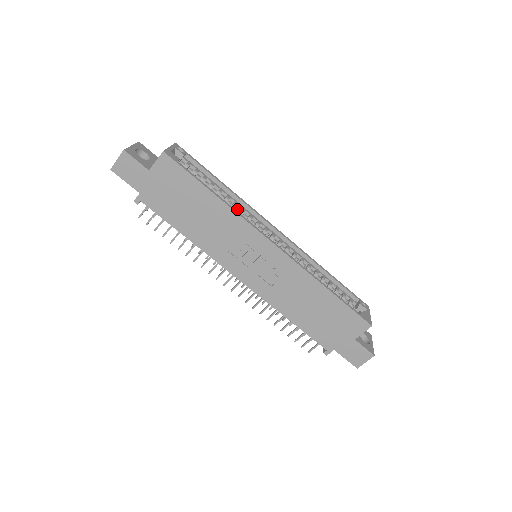
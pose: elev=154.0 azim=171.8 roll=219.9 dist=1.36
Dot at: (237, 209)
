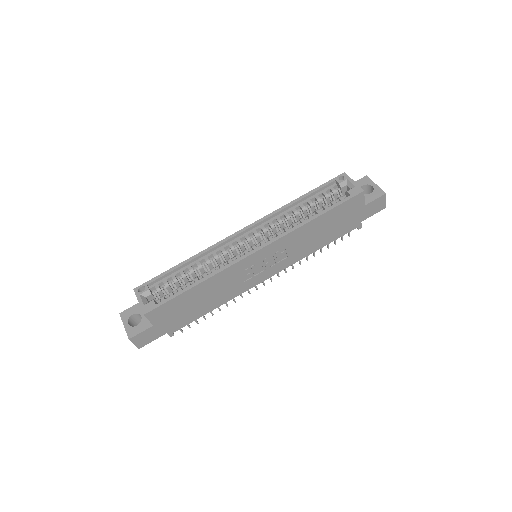
Dot at: occluded
